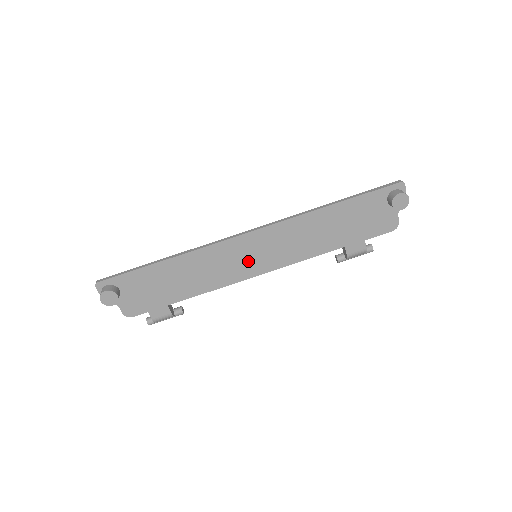
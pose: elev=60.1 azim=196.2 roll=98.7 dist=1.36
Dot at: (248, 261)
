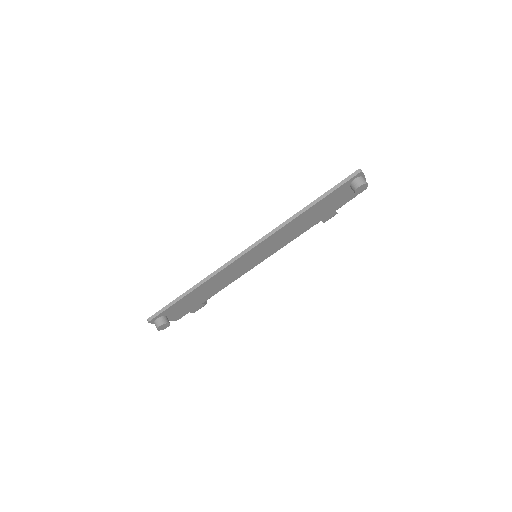
Dot at: (251, 262)
